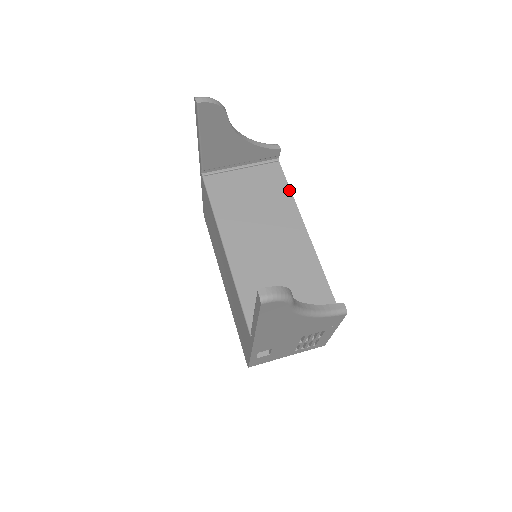
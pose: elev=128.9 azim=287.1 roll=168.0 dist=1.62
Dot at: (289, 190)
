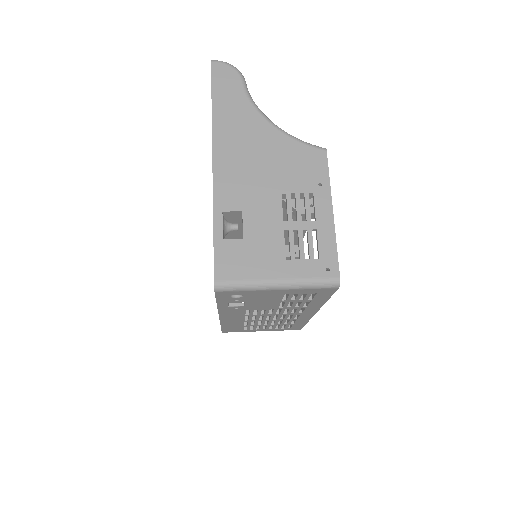
Dot at: occluded
